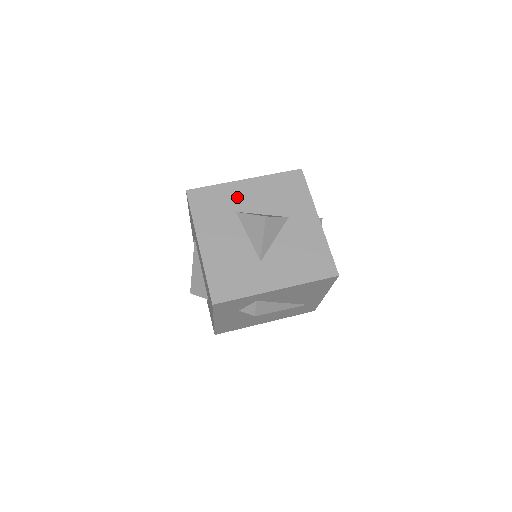
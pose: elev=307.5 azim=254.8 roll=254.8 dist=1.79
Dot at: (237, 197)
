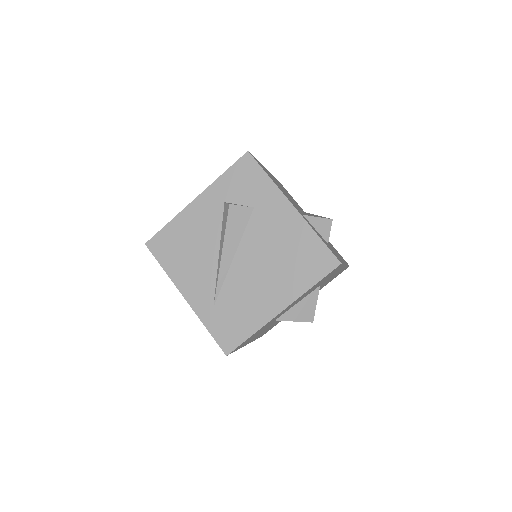
Dot at: occluded
